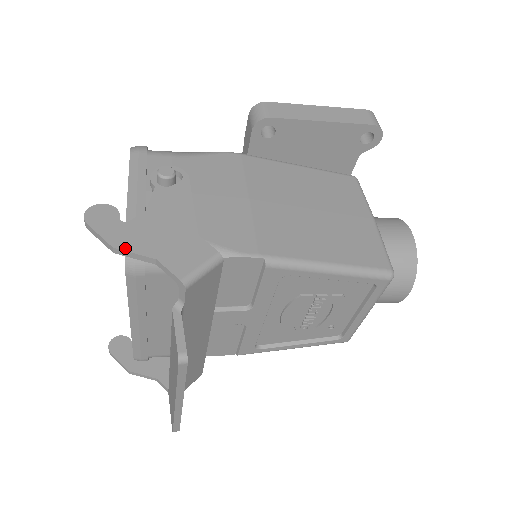
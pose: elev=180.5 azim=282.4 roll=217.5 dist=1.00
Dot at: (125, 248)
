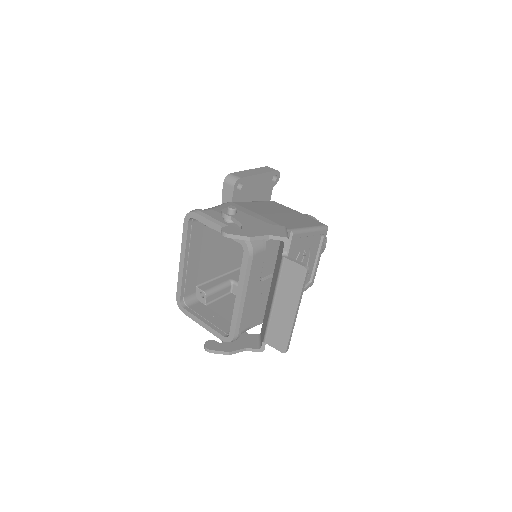
Dot at: (255, 236)
